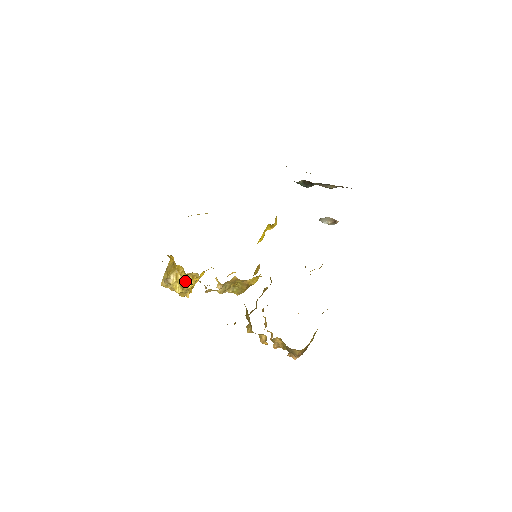
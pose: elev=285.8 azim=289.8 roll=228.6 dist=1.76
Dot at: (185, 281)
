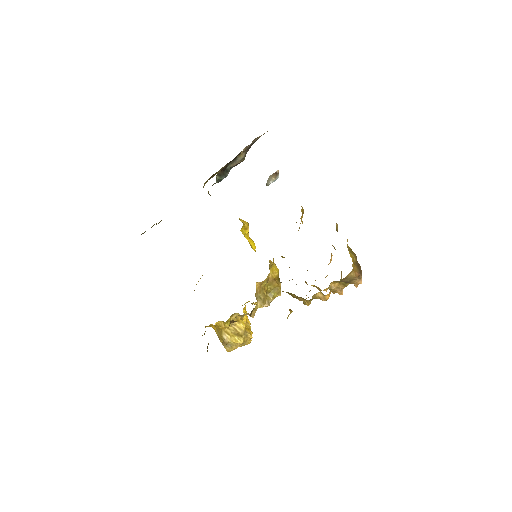
Dot at: (236, 329)
